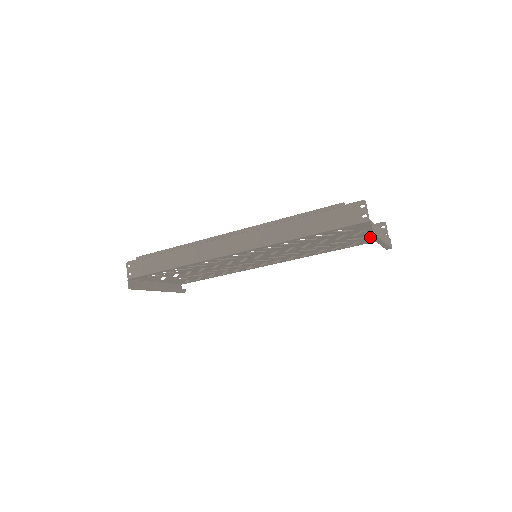
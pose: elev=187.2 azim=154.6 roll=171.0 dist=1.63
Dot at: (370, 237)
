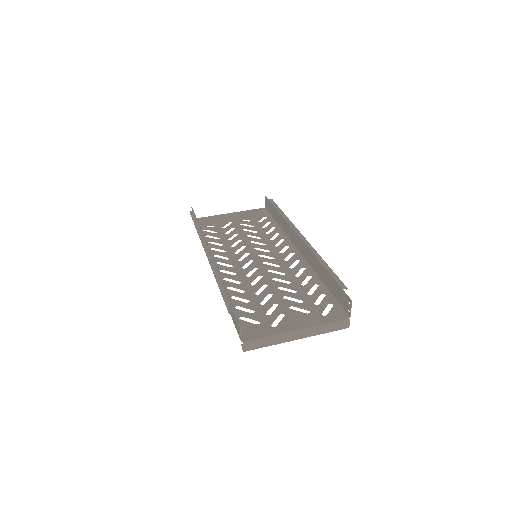
Dot at: occluded
